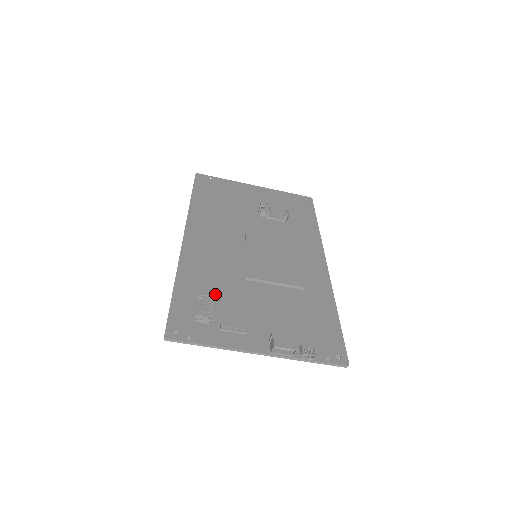
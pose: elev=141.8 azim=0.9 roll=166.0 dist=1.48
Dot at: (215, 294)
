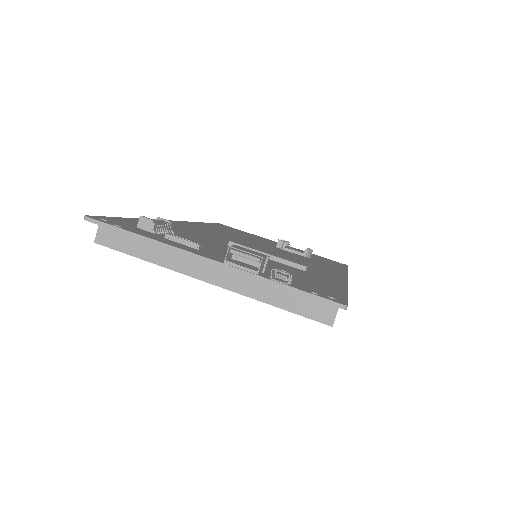
Dot at: (181, 234)
